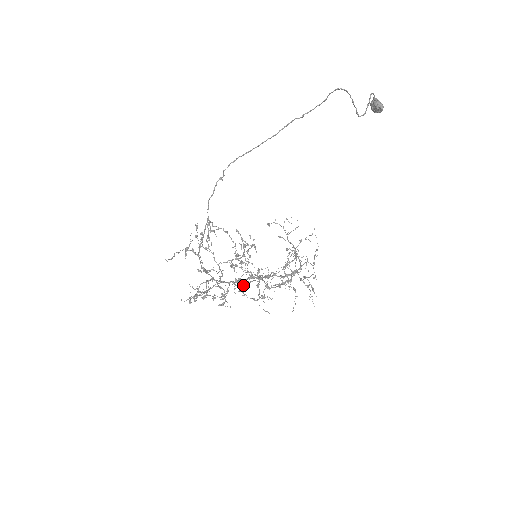
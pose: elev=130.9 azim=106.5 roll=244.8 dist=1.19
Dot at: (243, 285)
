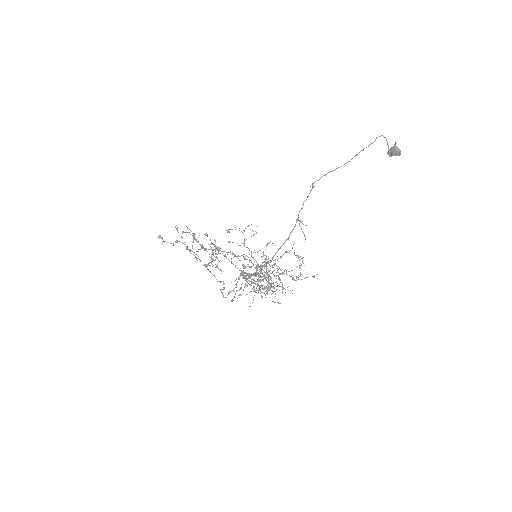
Dot at: (261, 280)
